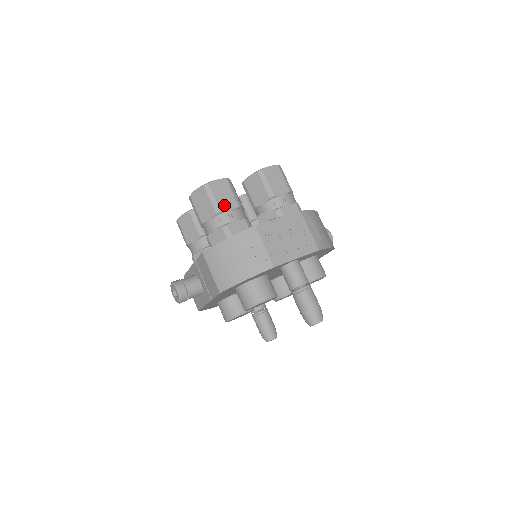
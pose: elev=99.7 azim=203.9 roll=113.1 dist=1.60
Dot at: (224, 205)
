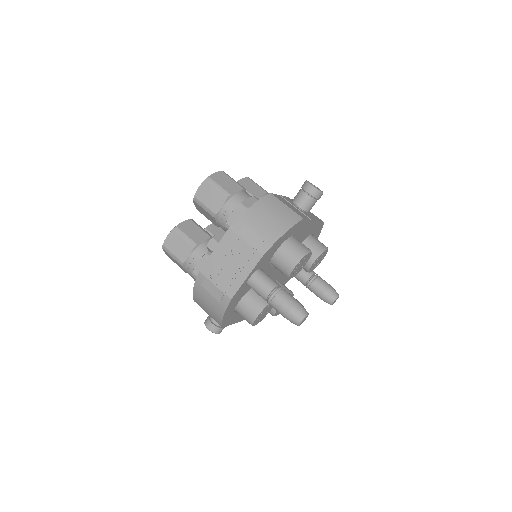
Dot at: (182, 256)
